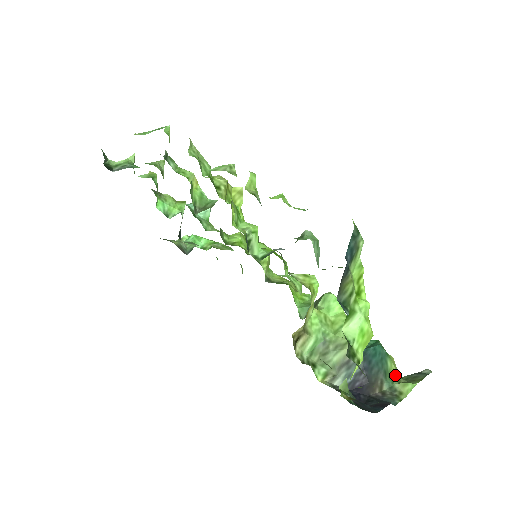
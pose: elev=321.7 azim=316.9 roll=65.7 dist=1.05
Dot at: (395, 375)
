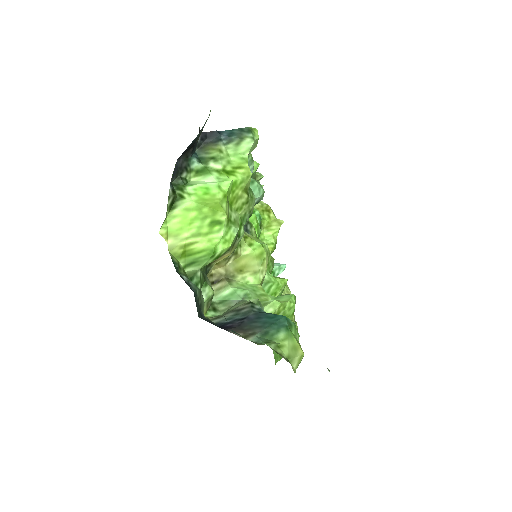
Dot at: (281, 350)
